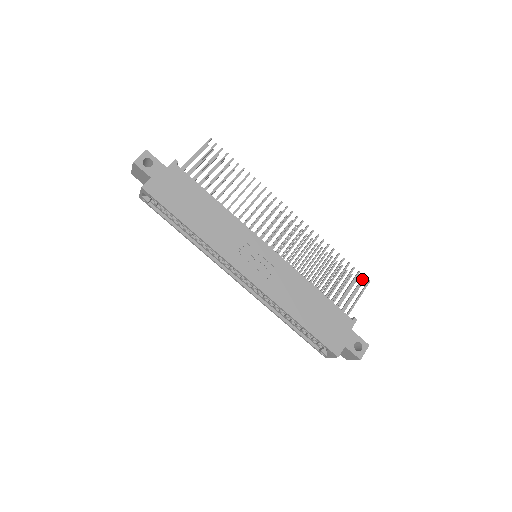
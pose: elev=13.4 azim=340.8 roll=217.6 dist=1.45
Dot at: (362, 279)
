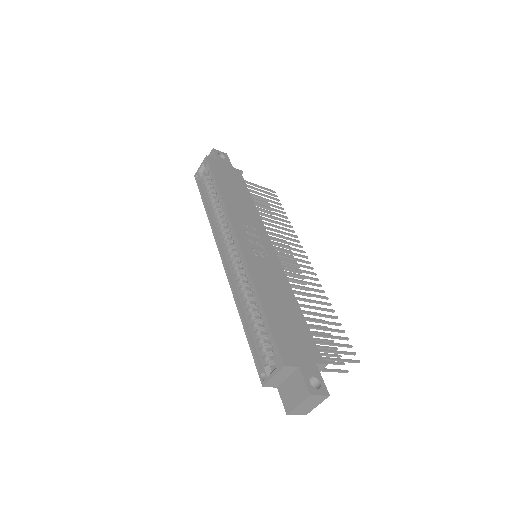
Dot at: (352, 352)
